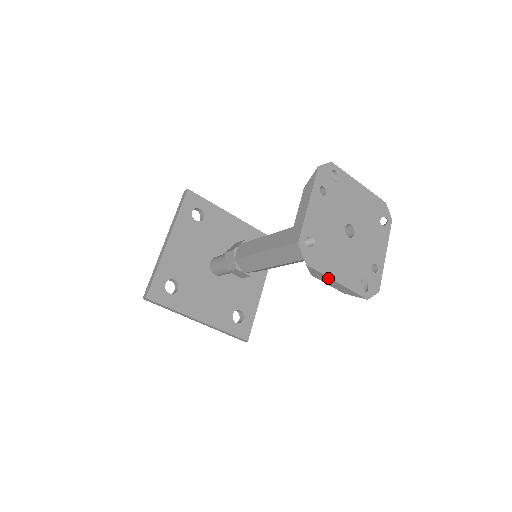
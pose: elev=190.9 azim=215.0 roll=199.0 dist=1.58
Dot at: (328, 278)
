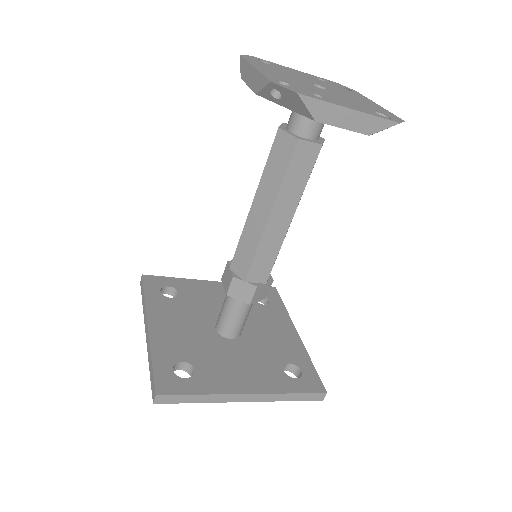
Dot at: (249, 66)
